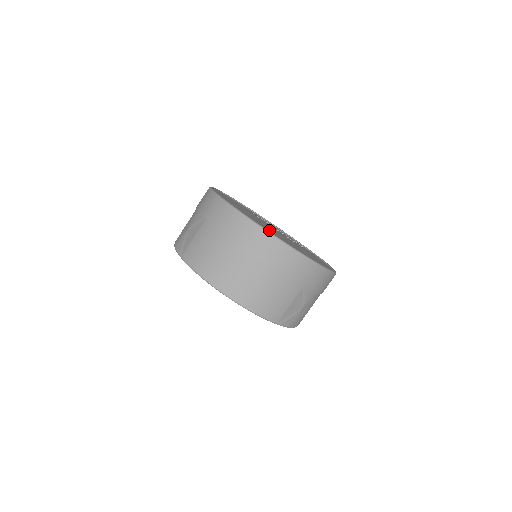
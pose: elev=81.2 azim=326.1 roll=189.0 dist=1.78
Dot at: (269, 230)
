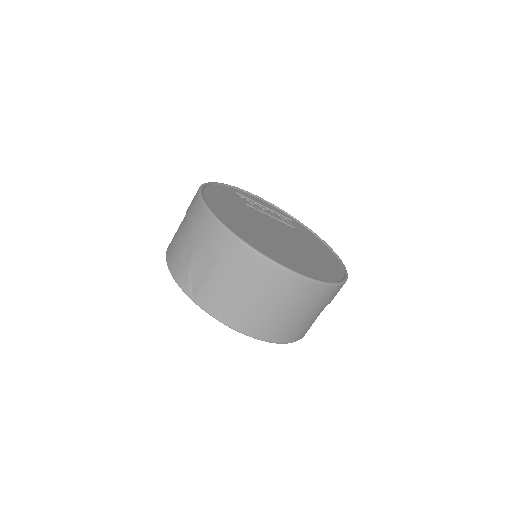
Dot at: (287, 253)
